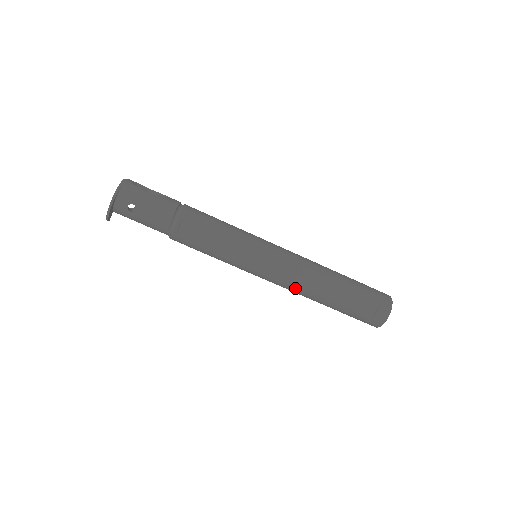
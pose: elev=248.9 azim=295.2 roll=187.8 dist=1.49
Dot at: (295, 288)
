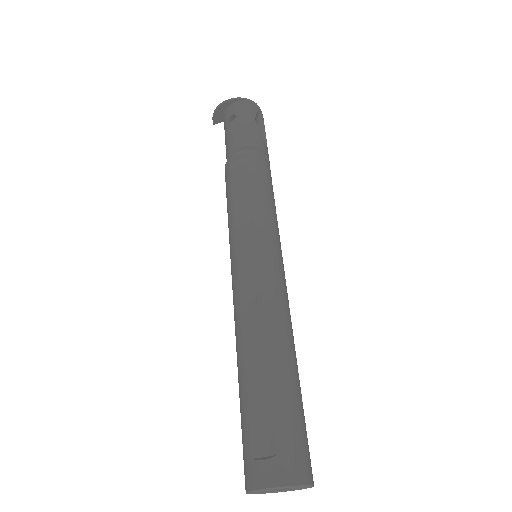
Dot at: (238, 314)
